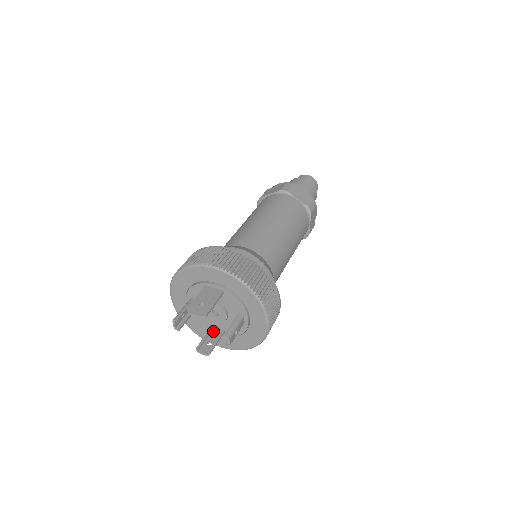
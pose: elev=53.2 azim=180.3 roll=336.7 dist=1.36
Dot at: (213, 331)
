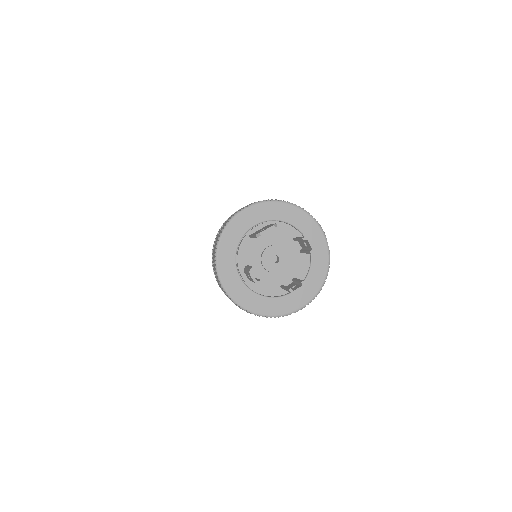
Dot at: occluded
